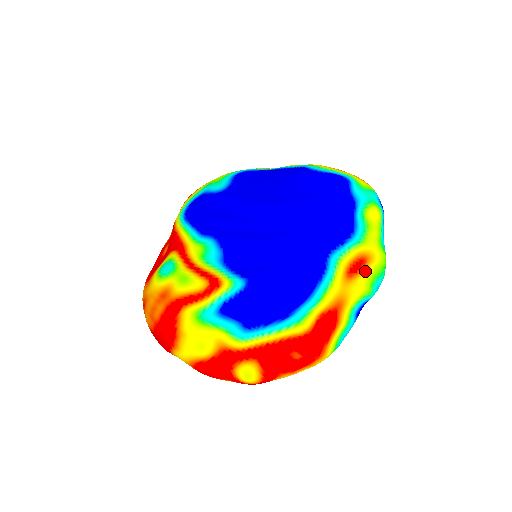
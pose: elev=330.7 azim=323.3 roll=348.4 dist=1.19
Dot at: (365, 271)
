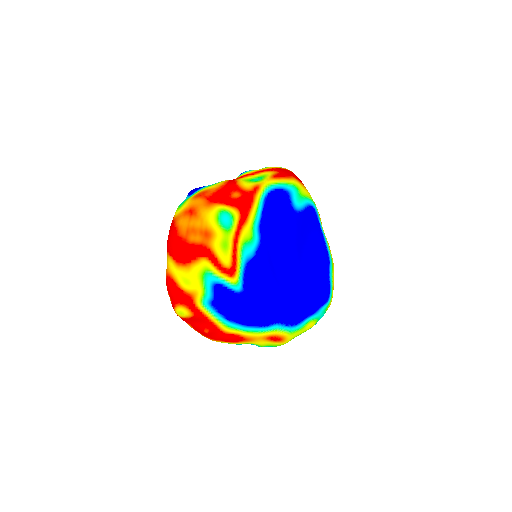
Dot at: (274, 342)
